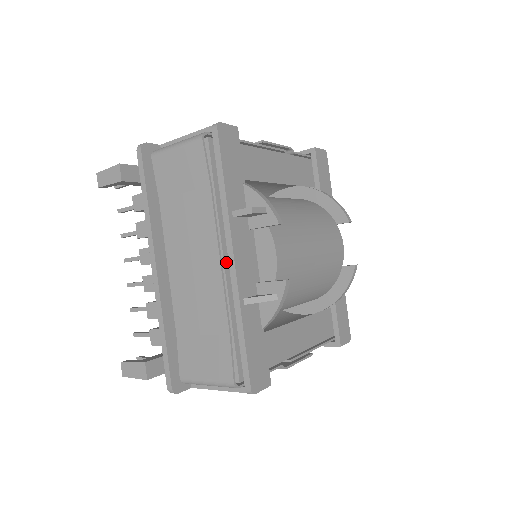
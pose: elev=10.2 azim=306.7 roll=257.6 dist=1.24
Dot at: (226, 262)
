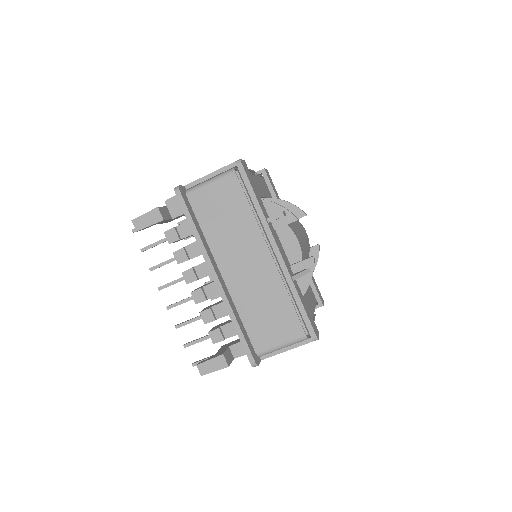
Dot at: (274, 255)
